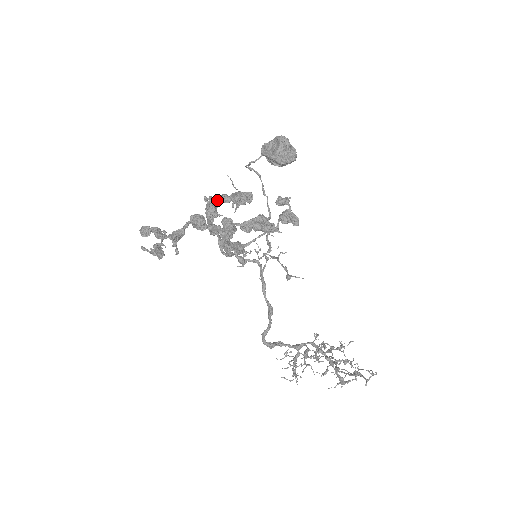
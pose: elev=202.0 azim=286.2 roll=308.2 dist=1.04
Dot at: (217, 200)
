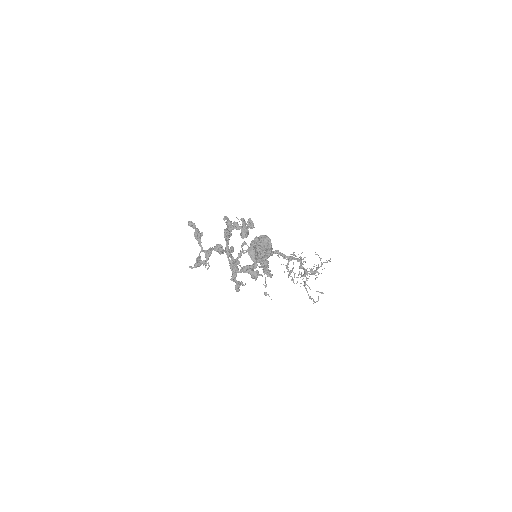
Dot at: (231, 228)
